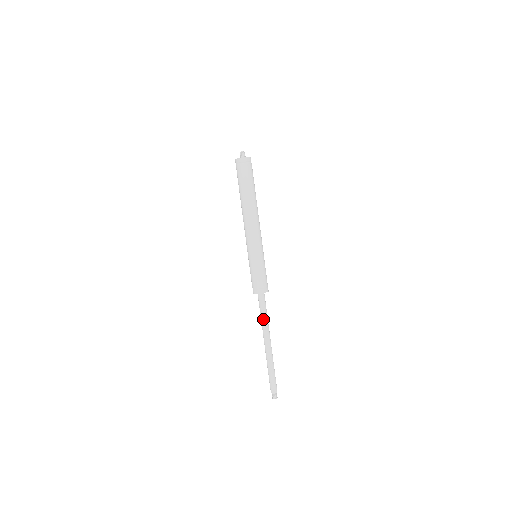
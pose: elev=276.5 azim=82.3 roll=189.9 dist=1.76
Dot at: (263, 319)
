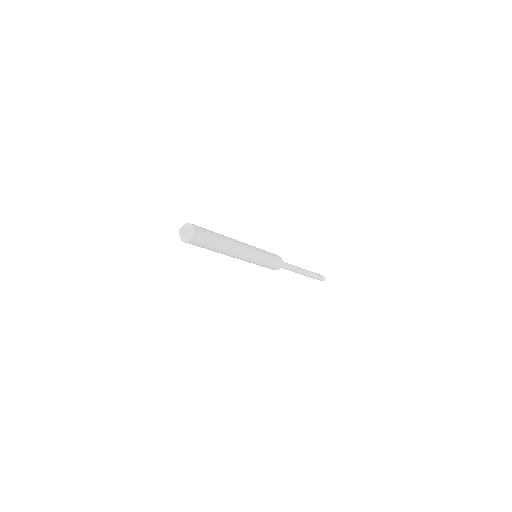
Dot at: (289, 270)
